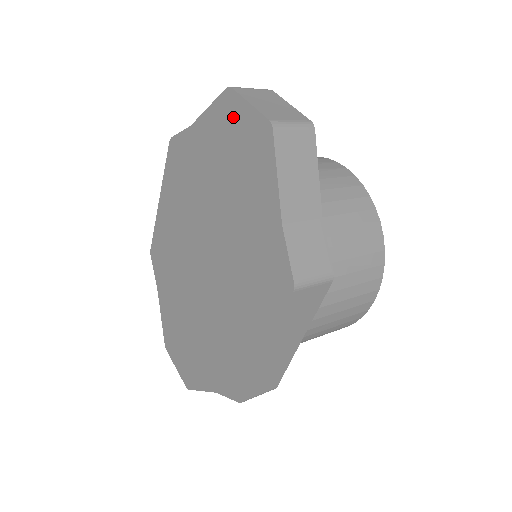
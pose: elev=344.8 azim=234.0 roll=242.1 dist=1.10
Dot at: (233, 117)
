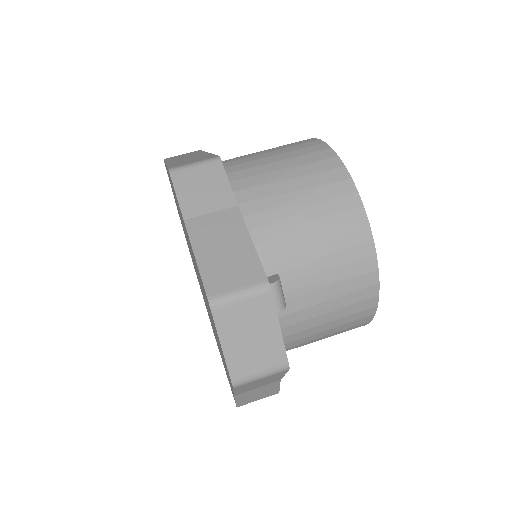
Dot at: occluded
